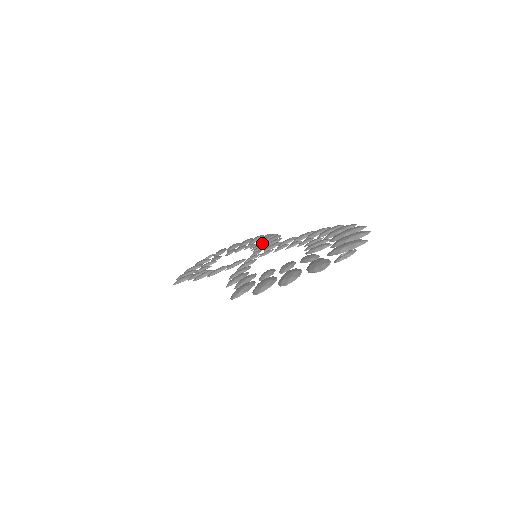
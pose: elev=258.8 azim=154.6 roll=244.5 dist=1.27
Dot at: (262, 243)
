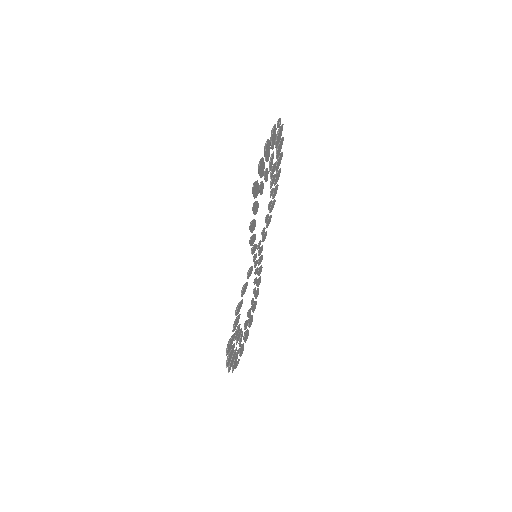
Dot at: (256, 282)
